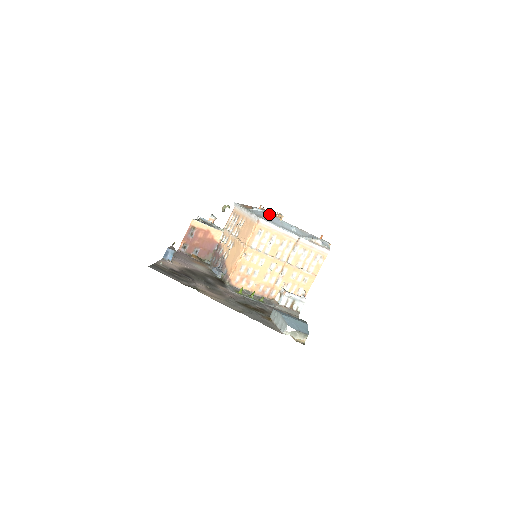
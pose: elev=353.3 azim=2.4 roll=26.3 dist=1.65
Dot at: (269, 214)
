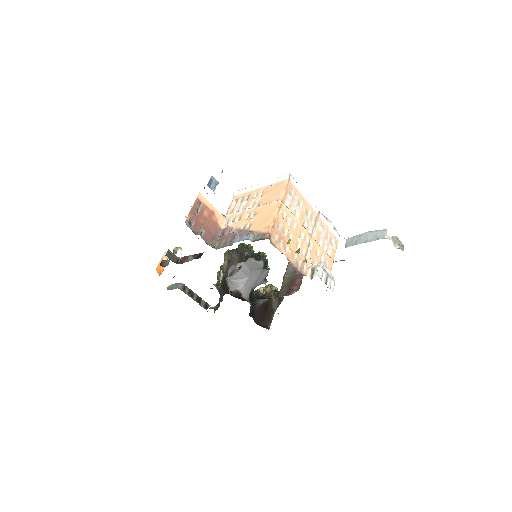
Dot at: occluded
